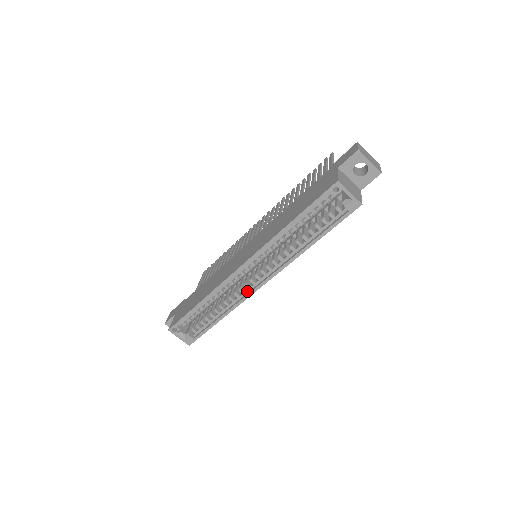
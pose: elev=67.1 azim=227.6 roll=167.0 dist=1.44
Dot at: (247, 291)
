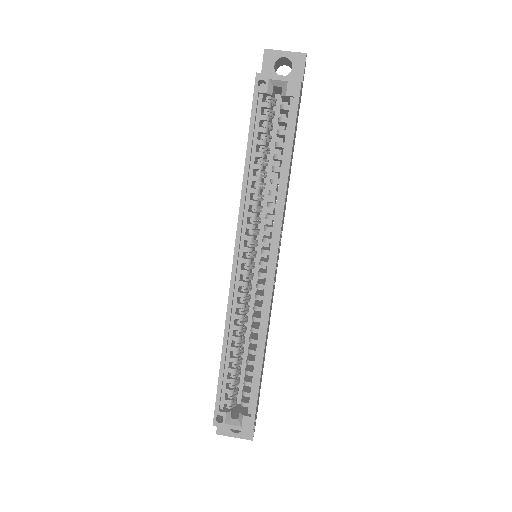
Dot at: (265, 293)
